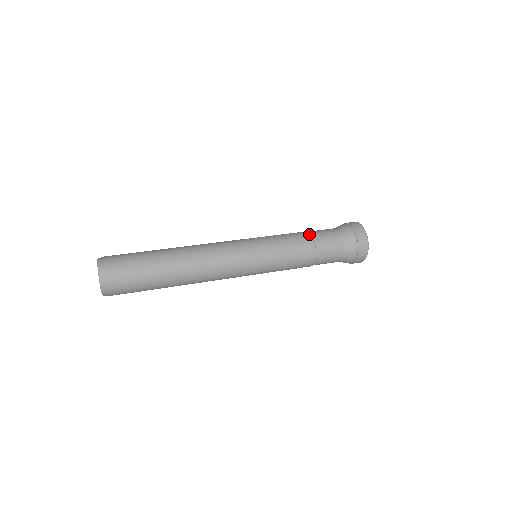
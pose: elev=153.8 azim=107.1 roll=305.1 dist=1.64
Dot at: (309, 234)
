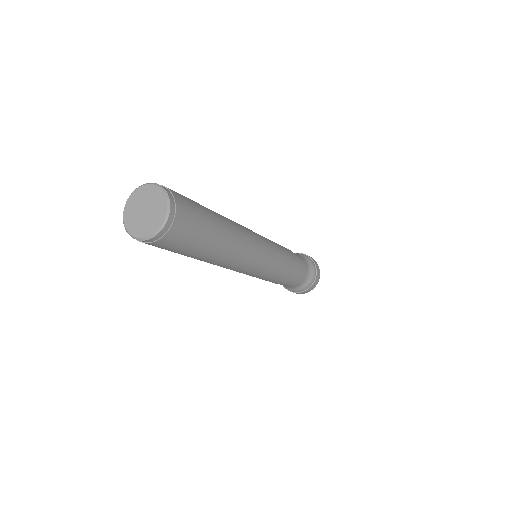
Dot at: (297, 258)
